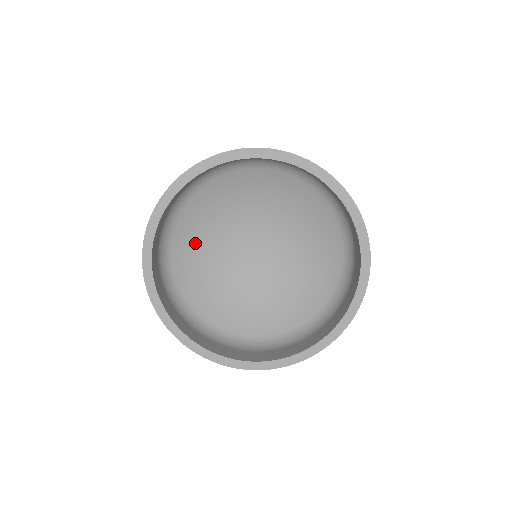
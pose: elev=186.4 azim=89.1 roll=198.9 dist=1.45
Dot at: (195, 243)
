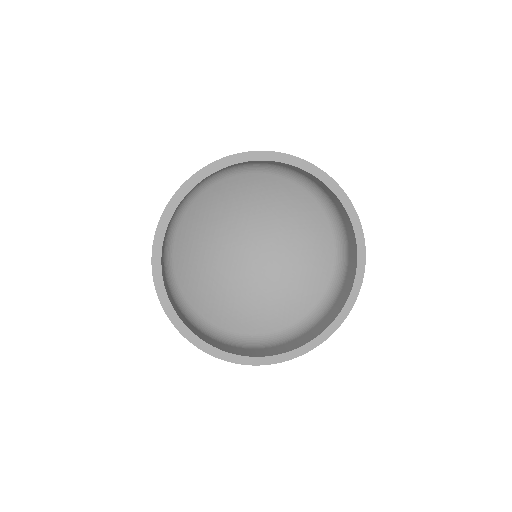
Dot at: (199, 231)
